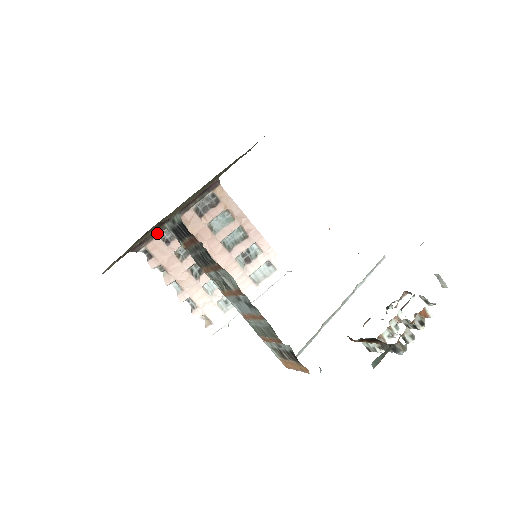
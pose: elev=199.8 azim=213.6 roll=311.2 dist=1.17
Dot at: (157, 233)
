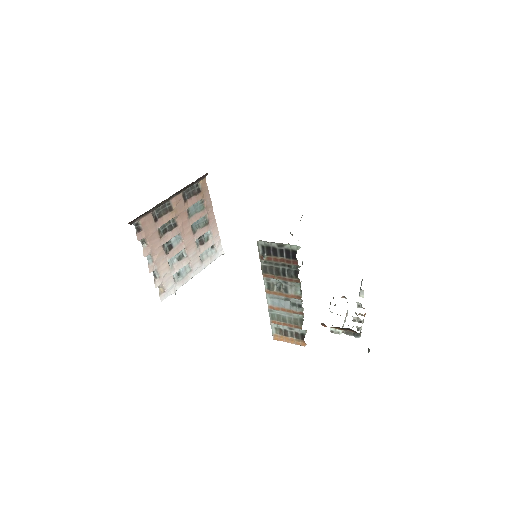
Dot at: (152, 210)
